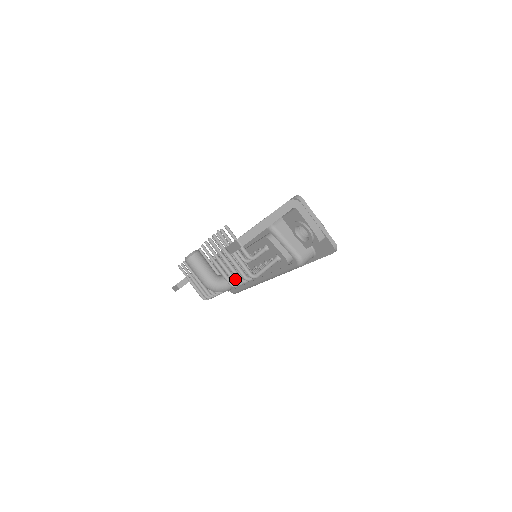
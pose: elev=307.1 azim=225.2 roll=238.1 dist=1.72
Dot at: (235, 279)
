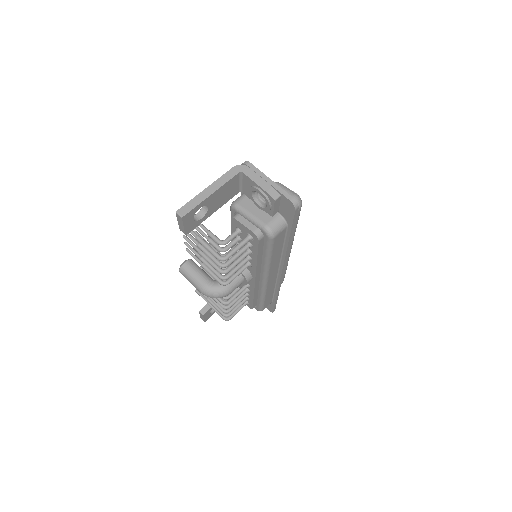
Dot at: (219, 273)
